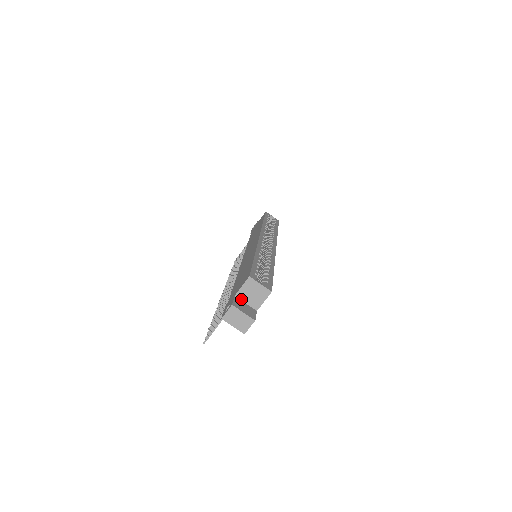
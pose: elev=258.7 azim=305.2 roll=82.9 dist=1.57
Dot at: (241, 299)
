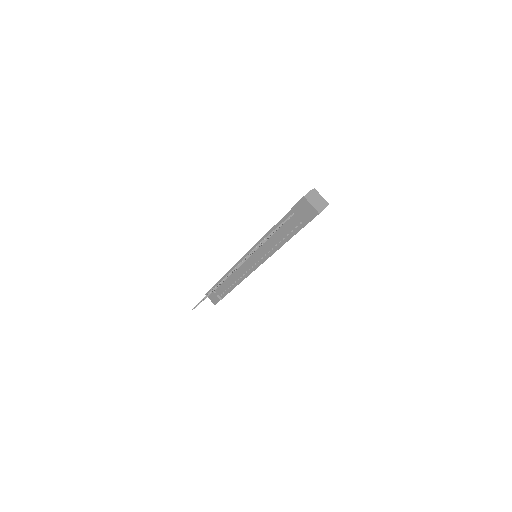
Dot at: occluded
